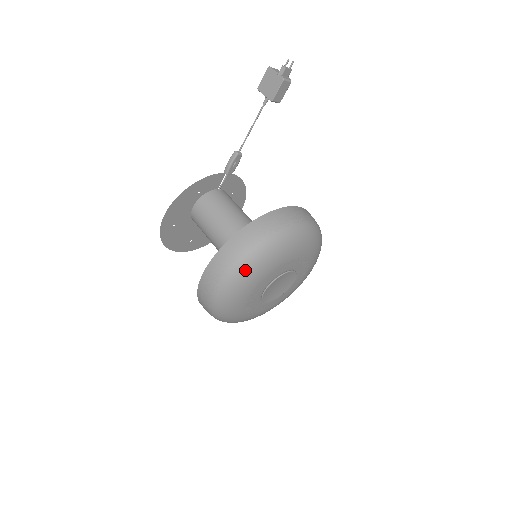
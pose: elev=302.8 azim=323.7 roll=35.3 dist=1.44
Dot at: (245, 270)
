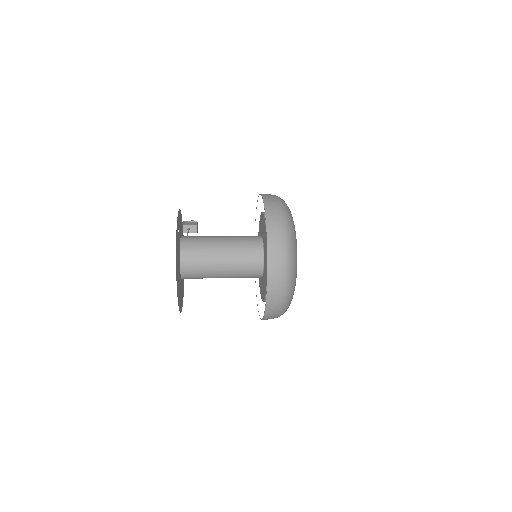
Dot at: occluded
